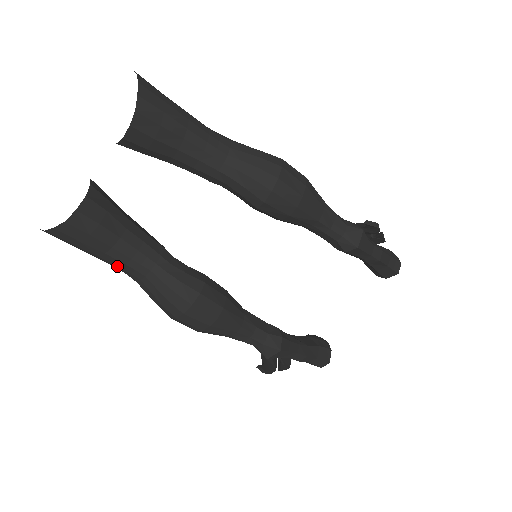
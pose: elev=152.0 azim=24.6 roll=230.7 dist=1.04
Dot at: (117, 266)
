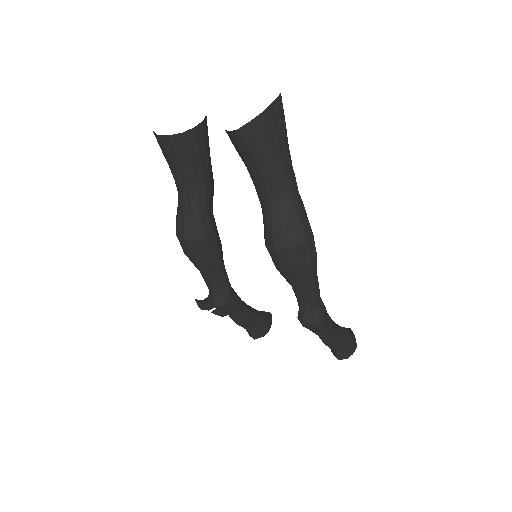
Dot at: occluded
